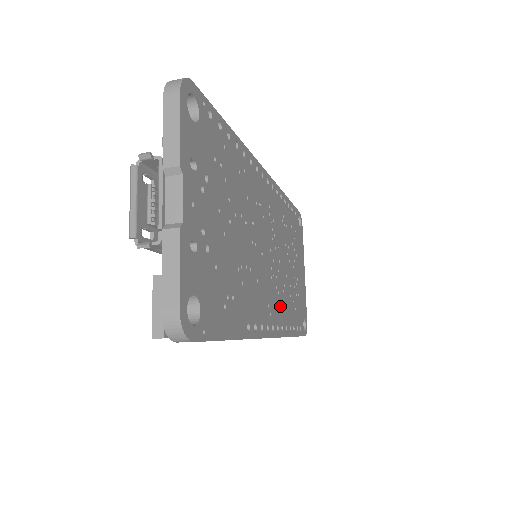
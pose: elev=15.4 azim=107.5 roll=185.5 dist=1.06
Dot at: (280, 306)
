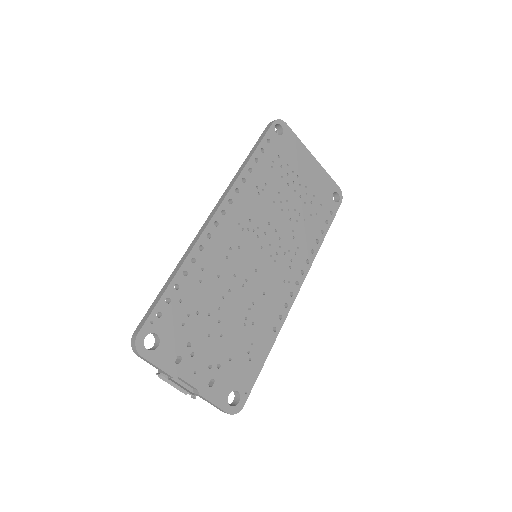
Dot at: (296, 254)
